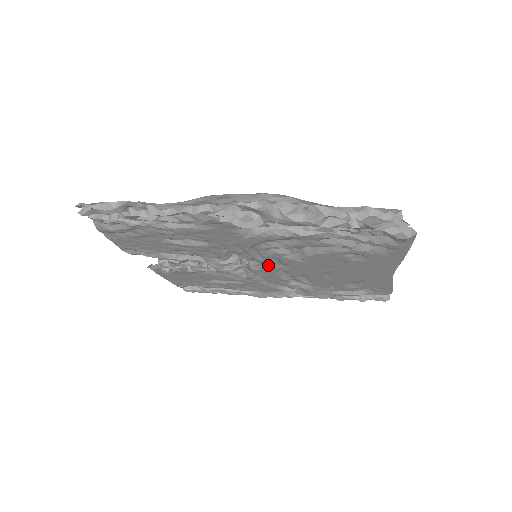
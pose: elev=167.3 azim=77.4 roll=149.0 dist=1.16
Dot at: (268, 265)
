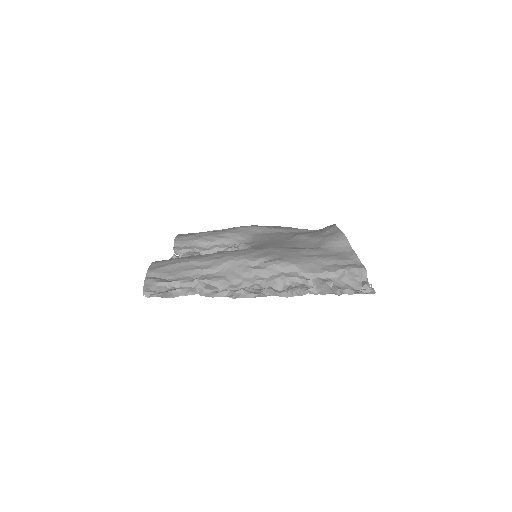
Dot at: occluded
